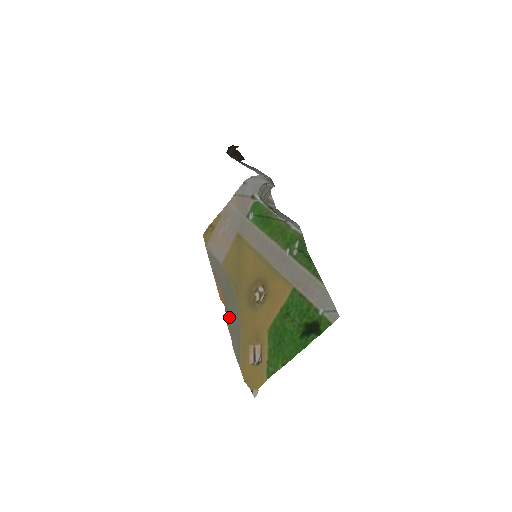
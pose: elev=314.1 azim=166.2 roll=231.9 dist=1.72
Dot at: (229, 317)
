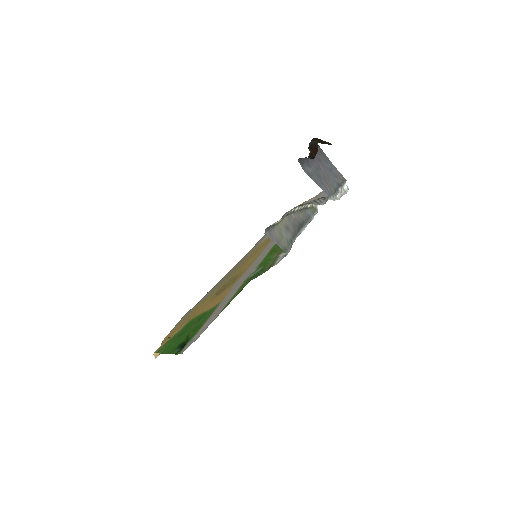
Dot at: (212, 288)
